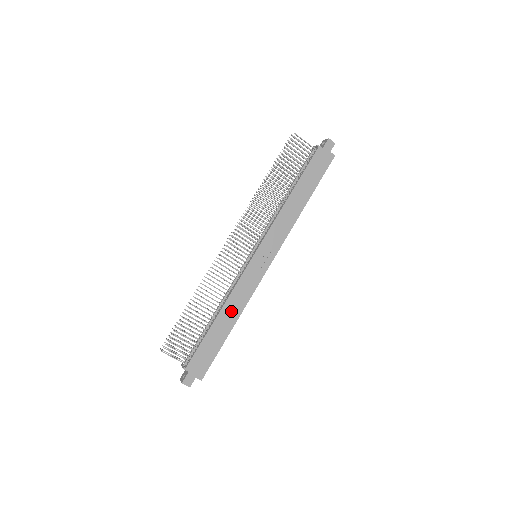
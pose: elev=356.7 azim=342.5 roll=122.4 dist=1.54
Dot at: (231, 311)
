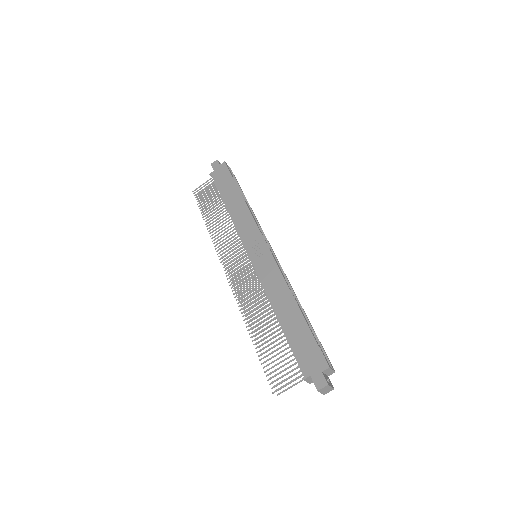
Dot at: (281, 299)
